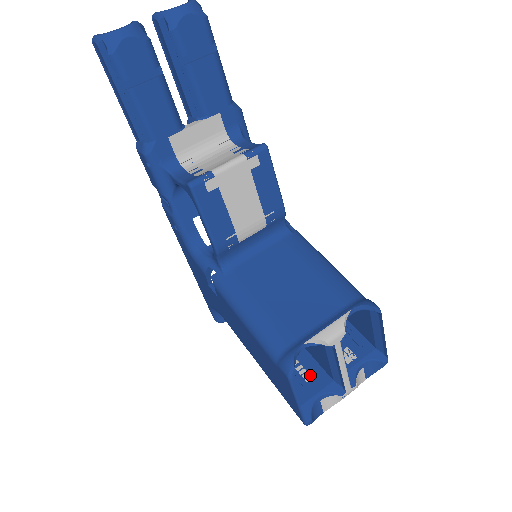
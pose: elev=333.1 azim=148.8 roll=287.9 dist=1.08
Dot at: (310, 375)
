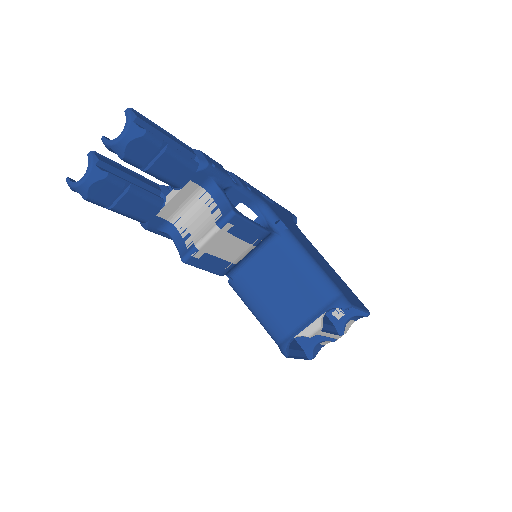
Dot at: occluded
